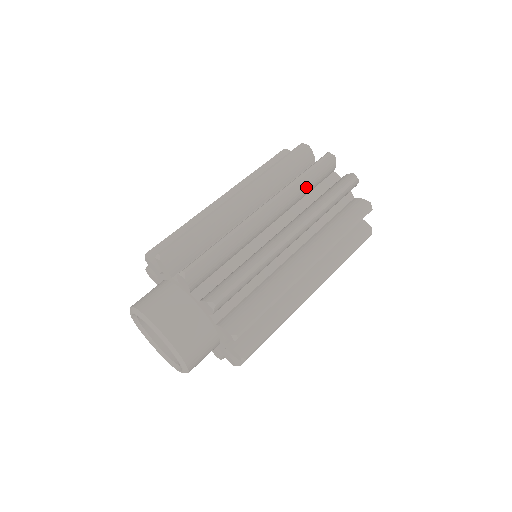
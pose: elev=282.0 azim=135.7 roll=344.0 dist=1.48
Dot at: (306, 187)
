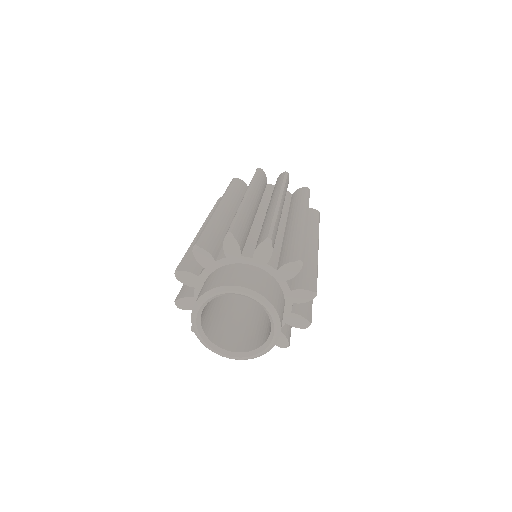
Dot at: (260, 187)
